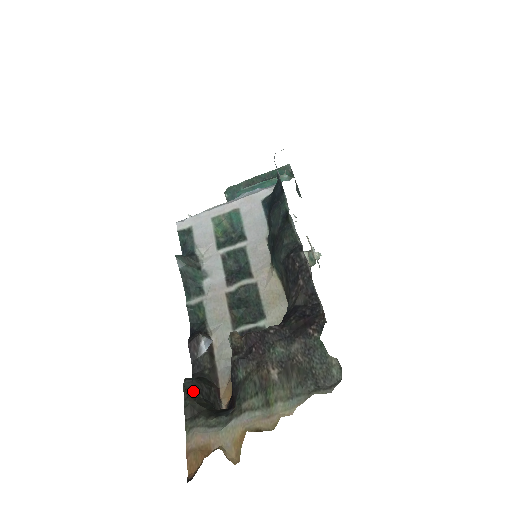
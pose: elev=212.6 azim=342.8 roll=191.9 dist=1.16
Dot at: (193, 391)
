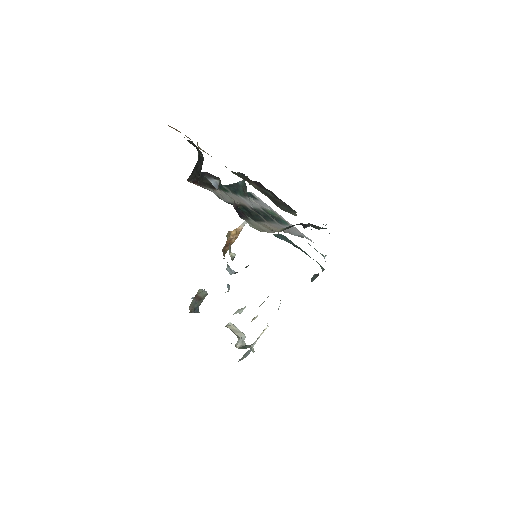
Dot at: (200, 153)
